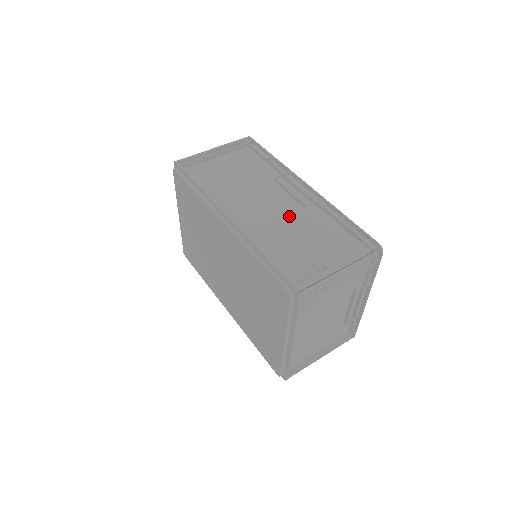
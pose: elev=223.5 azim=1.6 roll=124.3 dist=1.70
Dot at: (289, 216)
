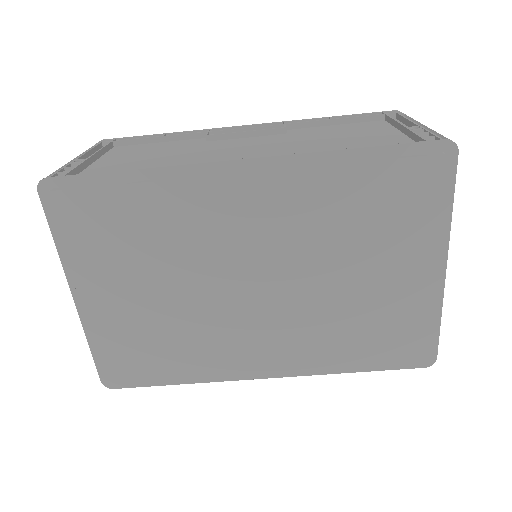
Dot at: (289, 140)
